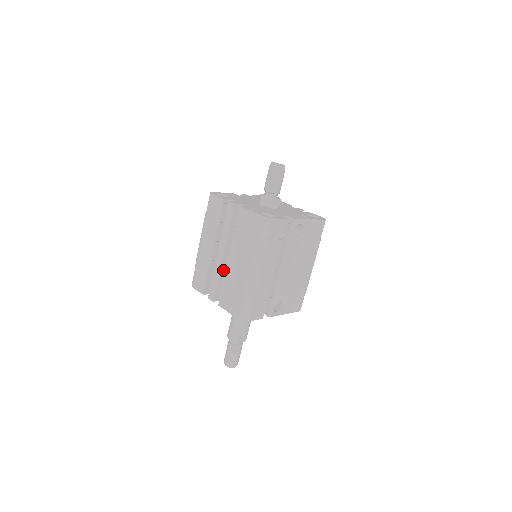
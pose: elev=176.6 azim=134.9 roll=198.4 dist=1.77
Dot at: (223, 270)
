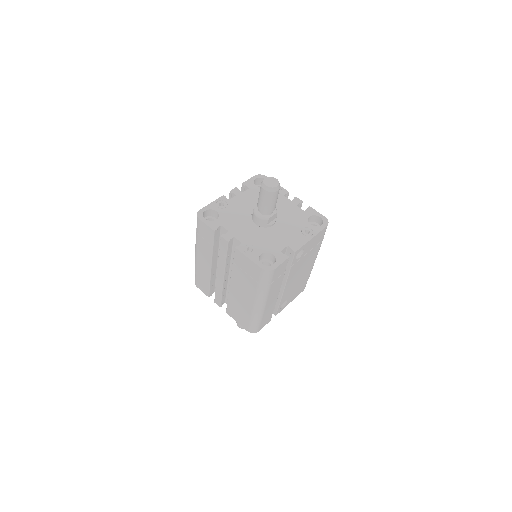
Dot at: (225, 285)
